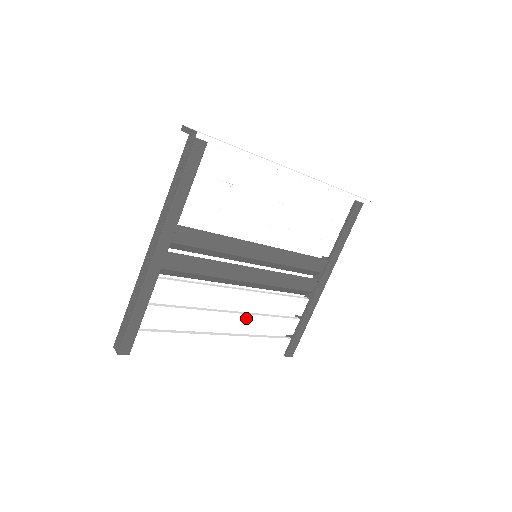
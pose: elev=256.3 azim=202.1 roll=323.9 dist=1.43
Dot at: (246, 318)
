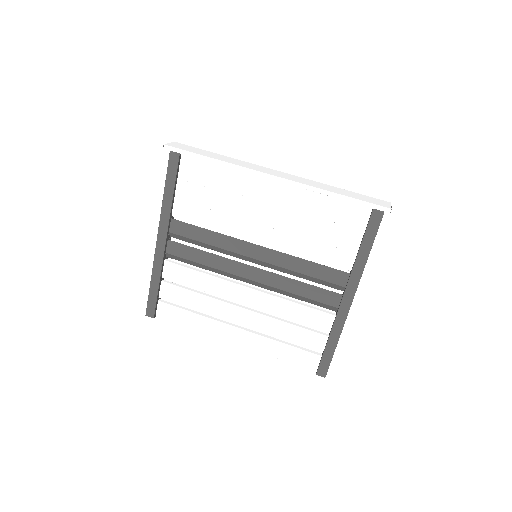
Dot at: (258, 317)
